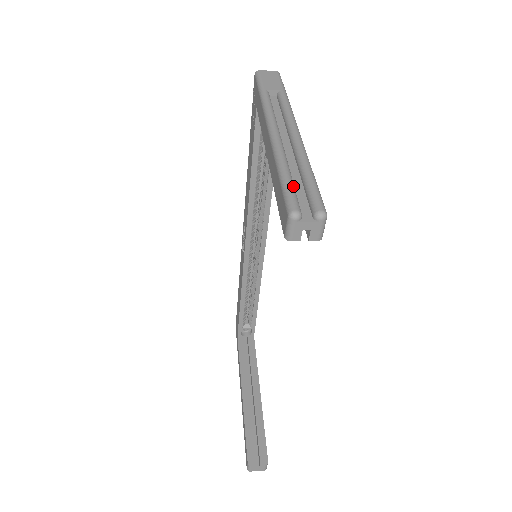
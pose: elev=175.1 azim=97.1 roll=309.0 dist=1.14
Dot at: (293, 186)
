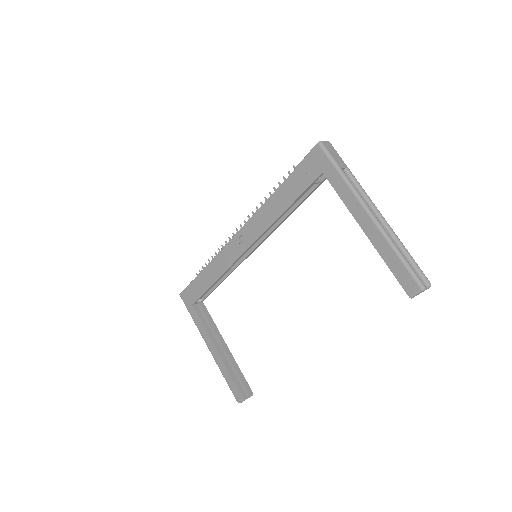
Dot at: (411, 266)
